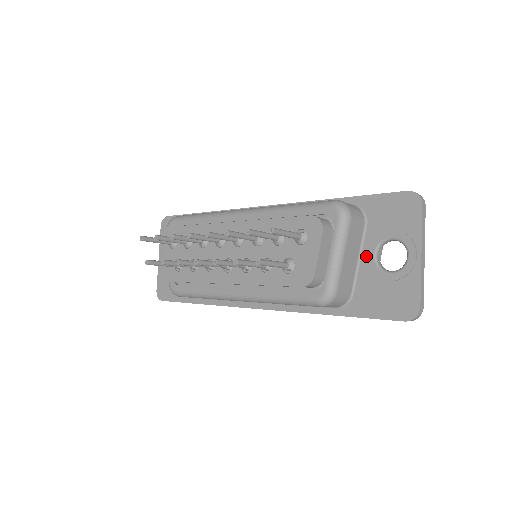
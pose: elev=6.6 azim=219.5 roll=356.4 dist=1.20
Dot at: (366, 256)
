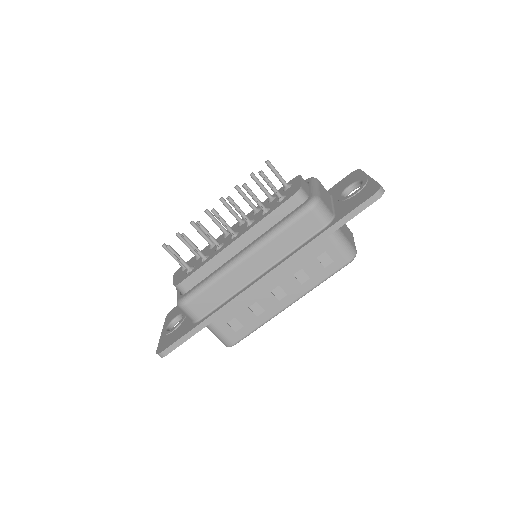
Dot at: (337, 201)
